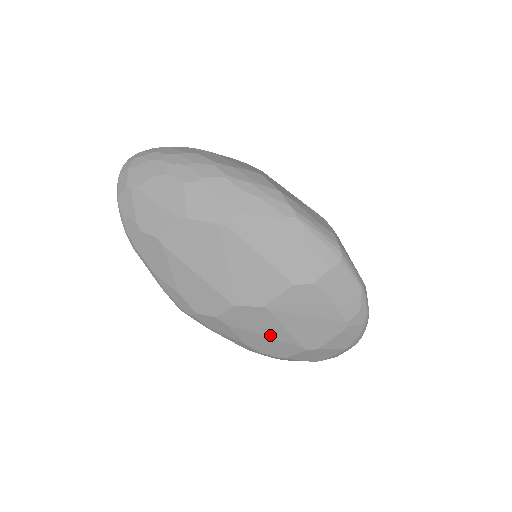
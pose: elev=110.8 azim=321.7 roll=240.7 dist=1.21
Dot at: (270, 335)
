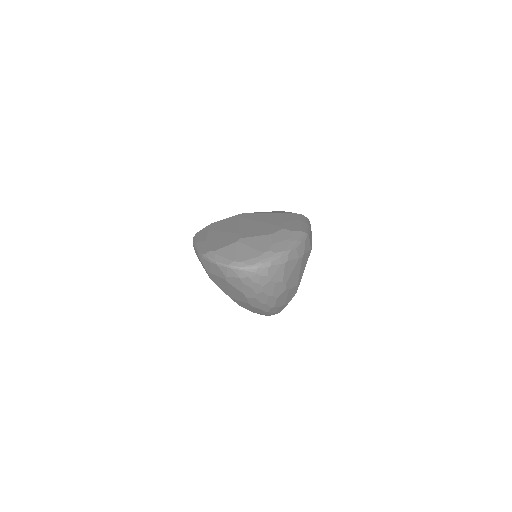
Dot at: occluded
